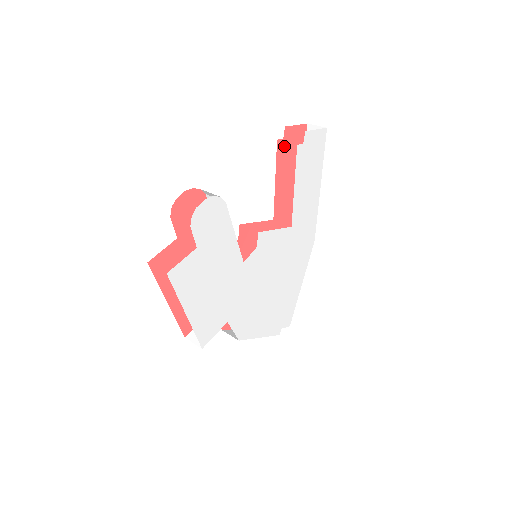
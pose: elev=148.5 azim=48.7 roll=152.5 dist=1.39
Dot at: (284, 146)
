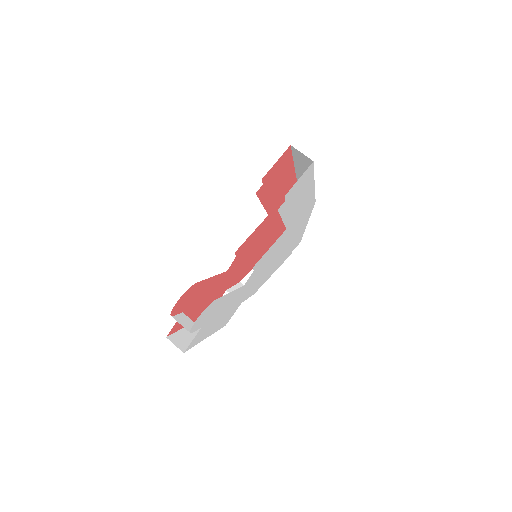
Dot at: (265, 185)
